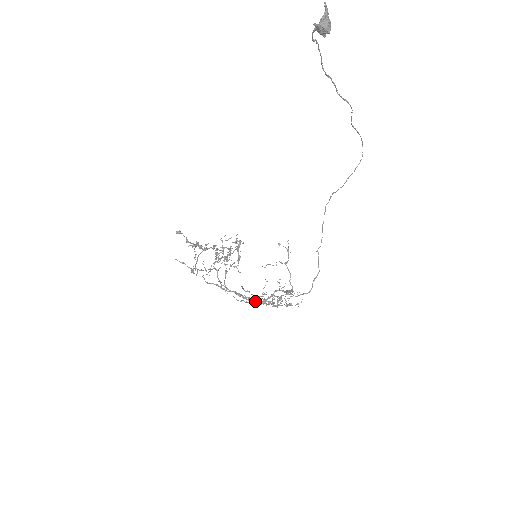
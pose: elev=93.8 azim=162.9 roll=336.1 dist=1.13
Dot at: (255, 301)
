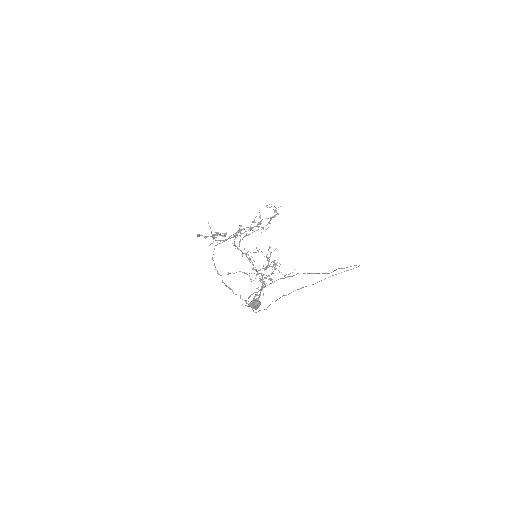
Dot at: (252, 263)
